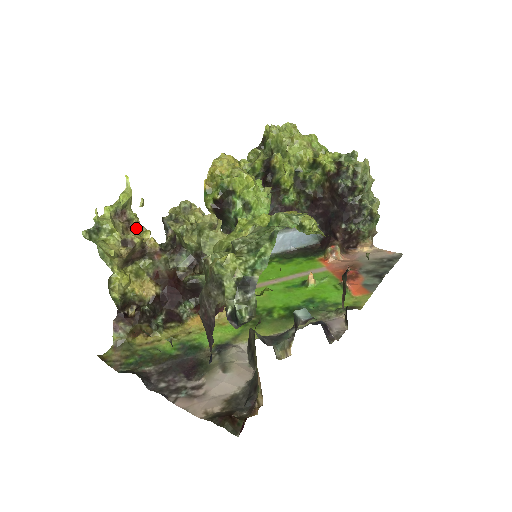
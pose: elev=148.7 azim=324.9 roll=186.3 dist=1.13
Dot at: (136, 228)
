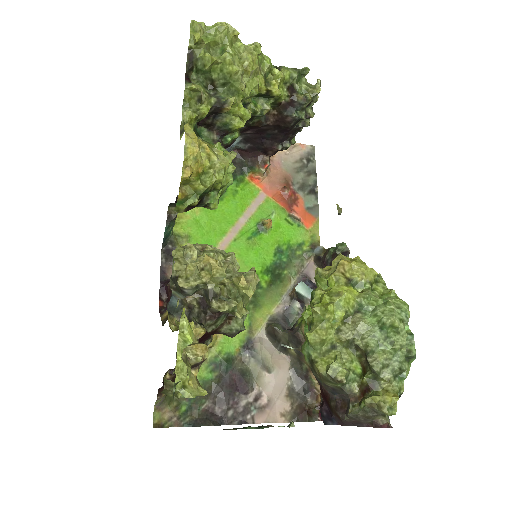
Dot at: occluded
